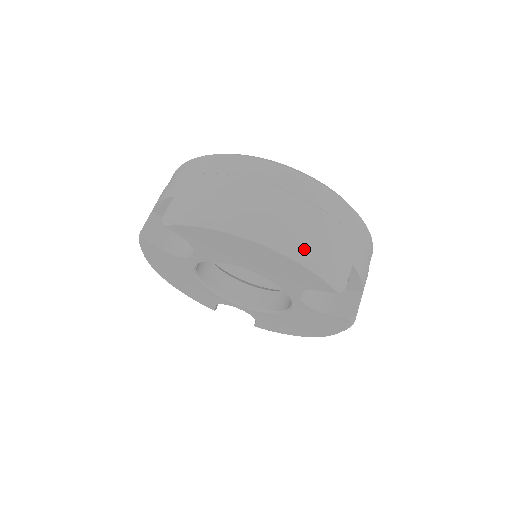
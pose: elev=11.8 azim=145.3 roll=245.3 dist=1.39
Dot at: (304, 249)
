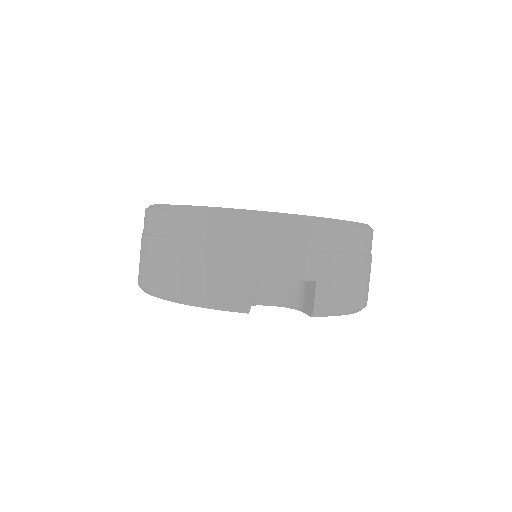
Dot at: (185, 292)
